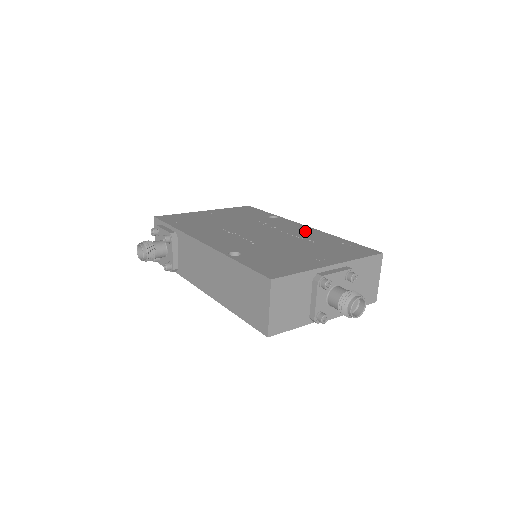
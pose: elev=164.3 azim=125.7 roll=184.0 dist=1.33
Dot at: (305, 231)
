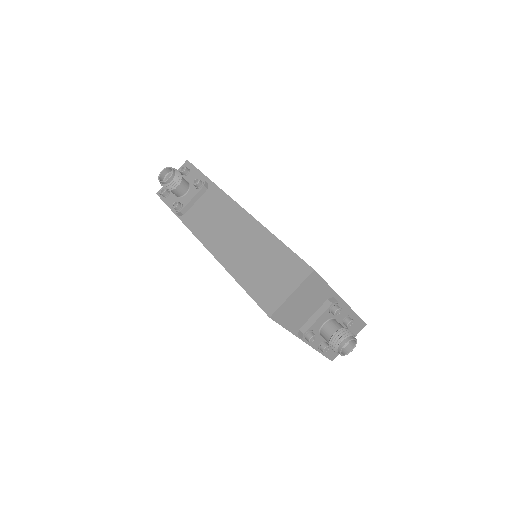
Dot at: occluded
